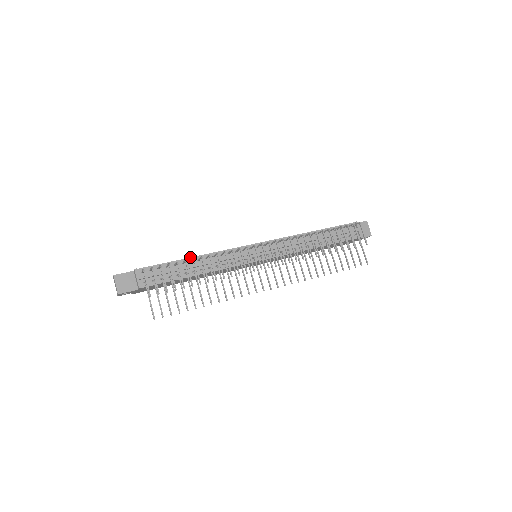
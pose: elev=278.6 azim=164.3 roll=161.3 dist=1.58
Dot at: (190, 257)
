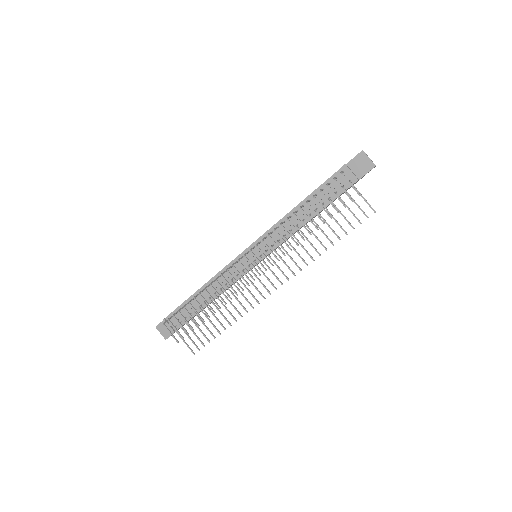
Dot at: (197, 290)
